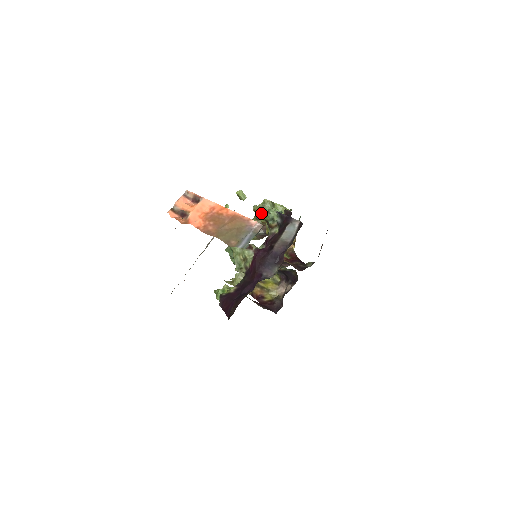
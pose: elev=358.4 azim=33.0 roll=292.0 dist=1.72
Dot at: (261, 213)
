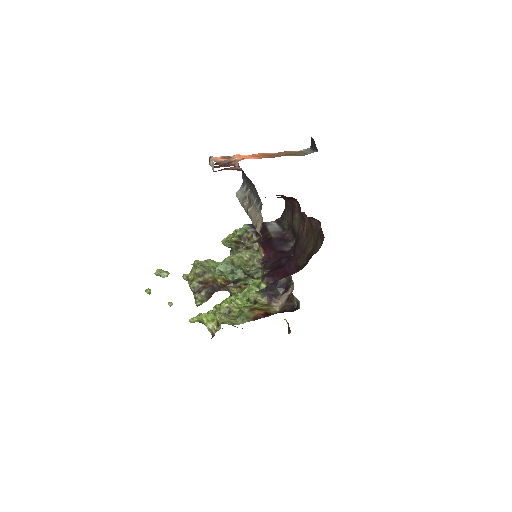
Dot at: (226, 238)
